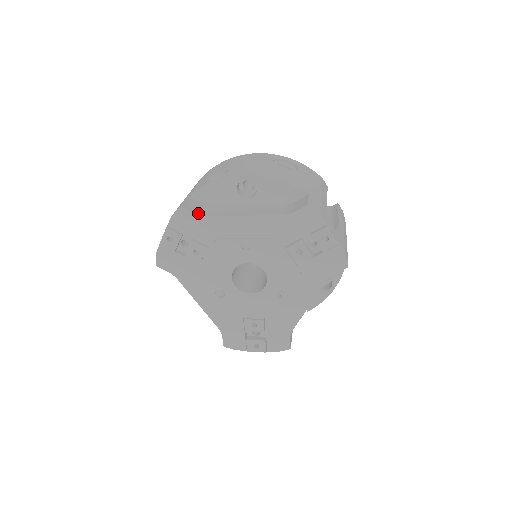
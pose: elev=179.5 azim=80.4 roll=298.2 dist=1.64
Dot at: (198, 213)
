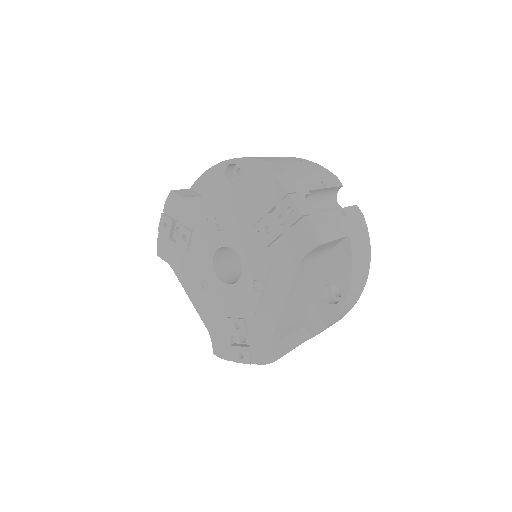
Dot at: (185, 196)
